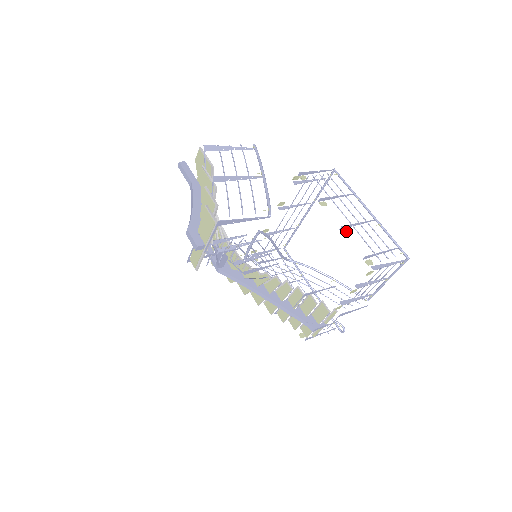
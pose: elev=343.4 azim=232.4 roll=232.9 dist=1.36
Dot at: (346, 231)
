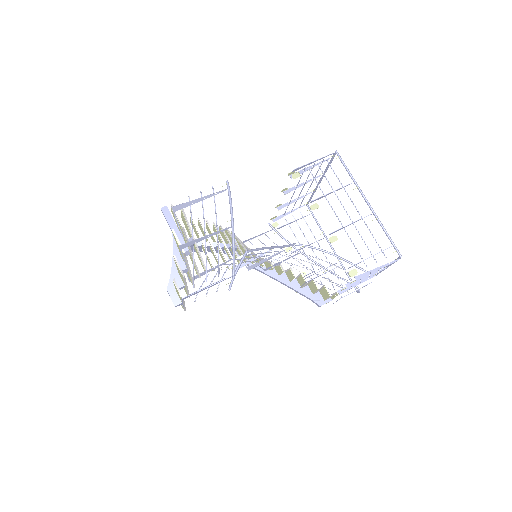
Dot at: (334, 238)
